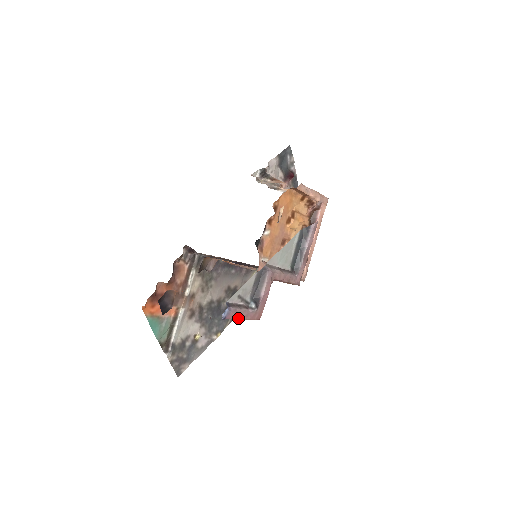
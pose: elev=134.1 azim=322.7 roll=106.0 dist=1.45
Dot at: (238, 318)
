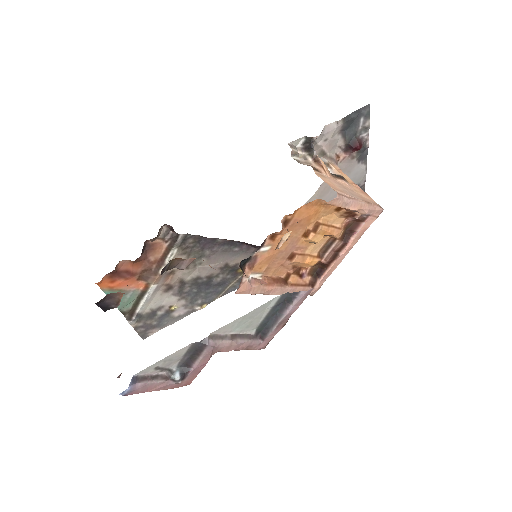
Dot at: (149, 391)
